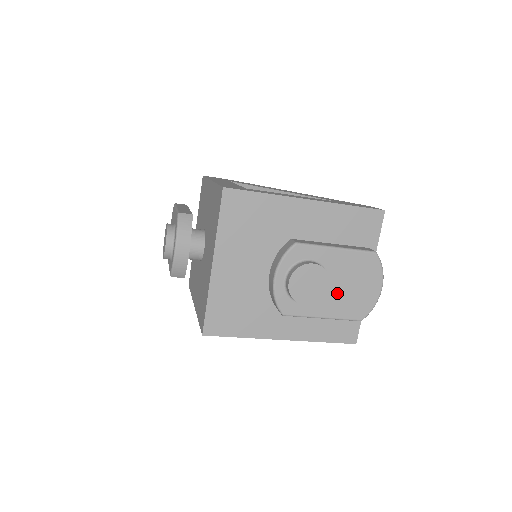
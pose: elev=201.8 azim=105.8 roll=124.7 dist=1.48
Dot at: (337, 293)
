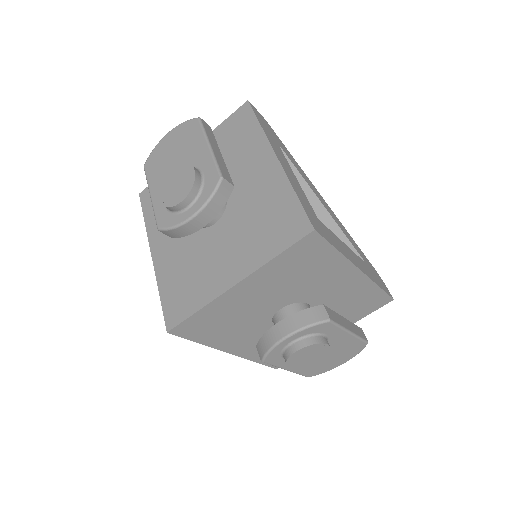
Dot at: occluded
